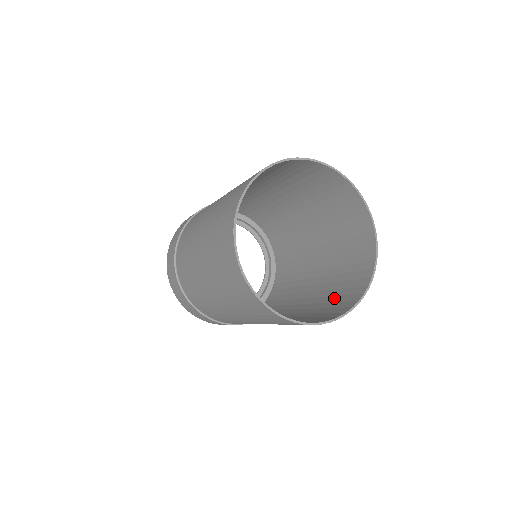
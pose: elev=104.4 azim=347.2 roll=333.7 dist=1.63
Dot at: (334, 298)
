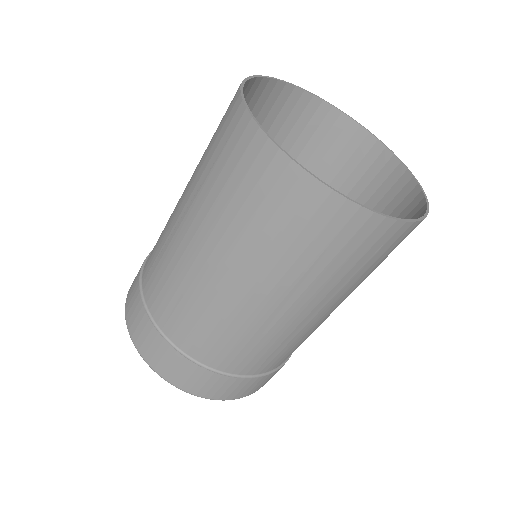
Dot at: (356, 266)
